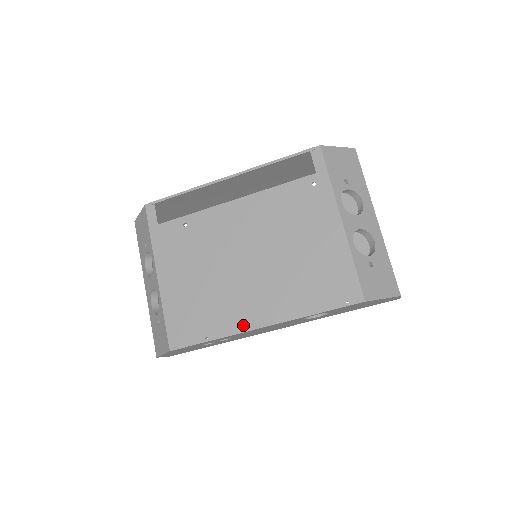
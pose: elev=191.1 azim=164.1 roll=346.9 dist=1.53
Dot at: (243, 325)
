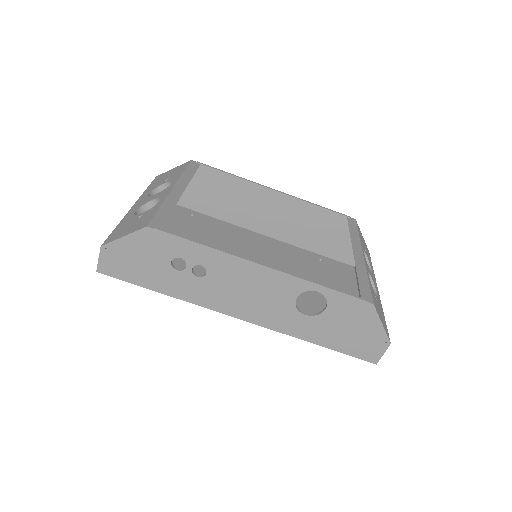
Dot at: occluded
